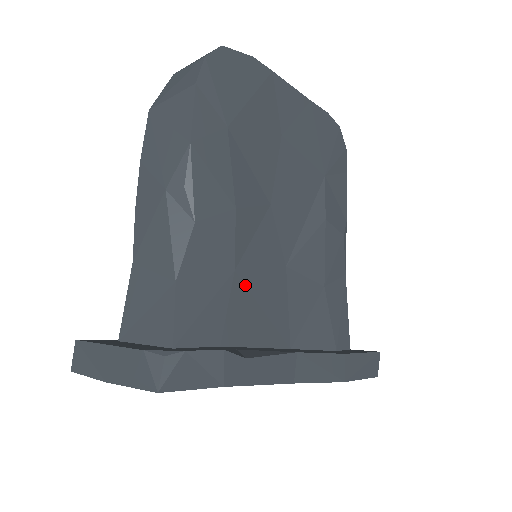
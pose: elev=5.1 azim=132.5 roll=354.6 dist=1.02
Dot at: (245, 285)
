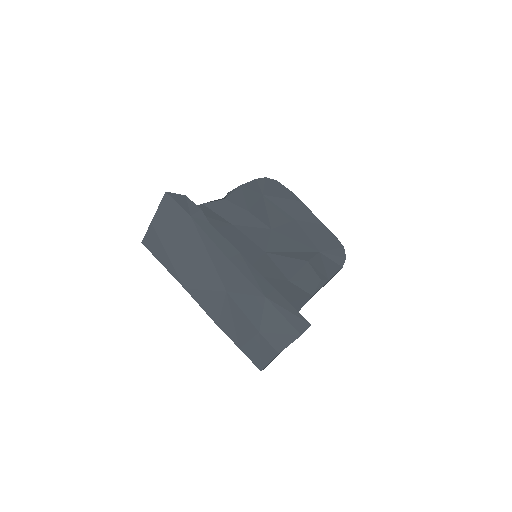
Dot at: (234, 233)
